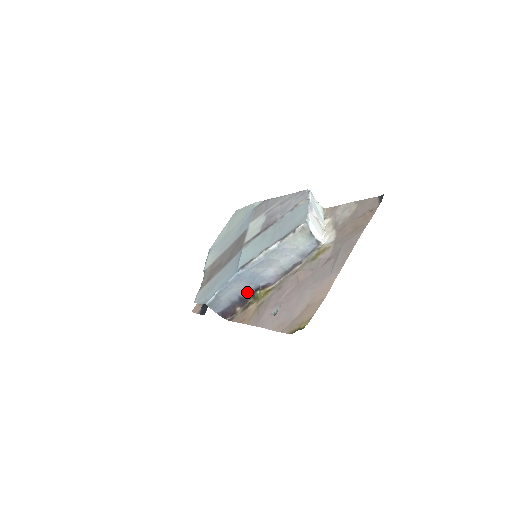
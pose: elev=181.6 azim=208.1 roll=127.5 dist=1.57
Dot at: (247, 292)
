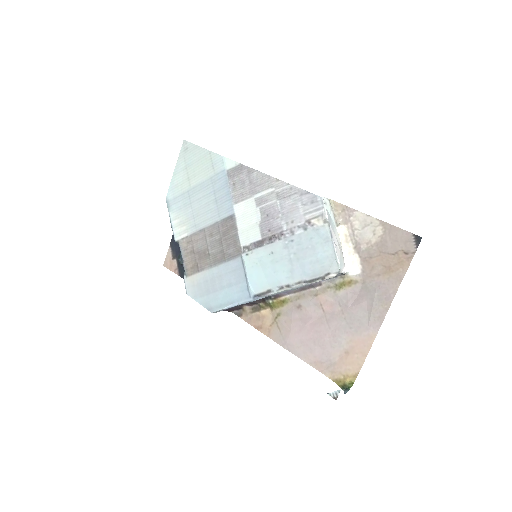
Dot at: occluded
